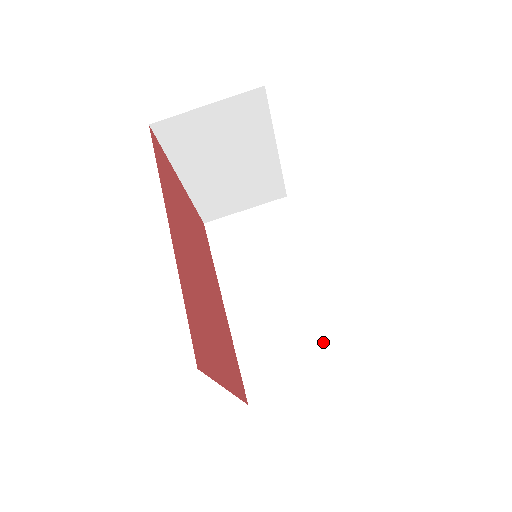
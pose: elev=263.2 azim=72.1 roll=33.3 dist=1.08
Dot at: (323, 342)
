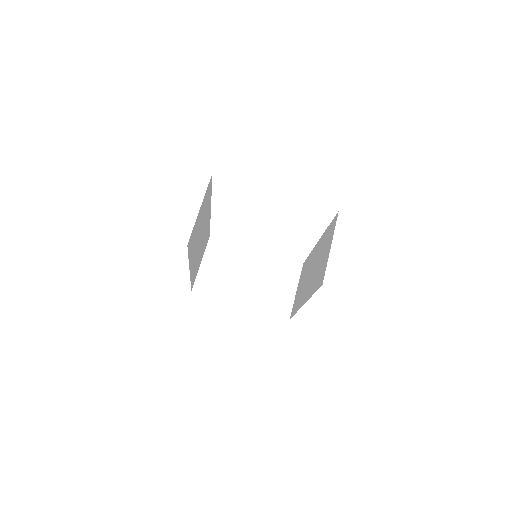
Dot at: (329, 232)
